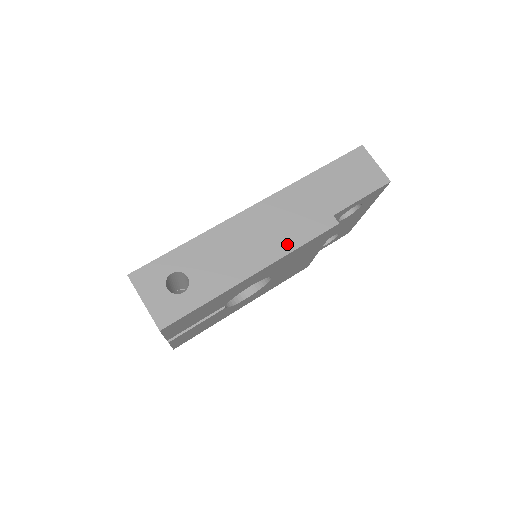
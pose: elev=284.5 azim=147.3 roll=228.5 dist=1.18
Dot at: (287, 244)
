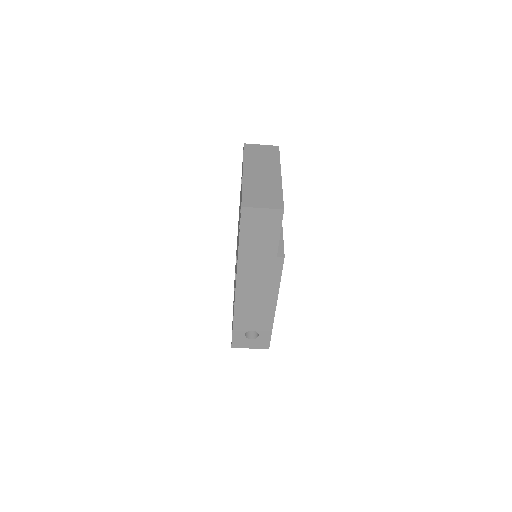
Dot at: (273, 287)
